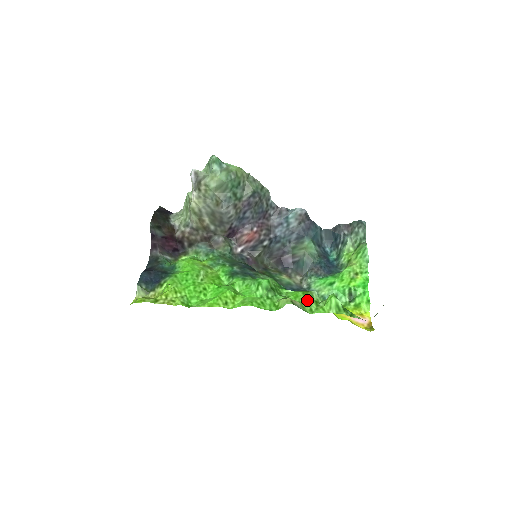
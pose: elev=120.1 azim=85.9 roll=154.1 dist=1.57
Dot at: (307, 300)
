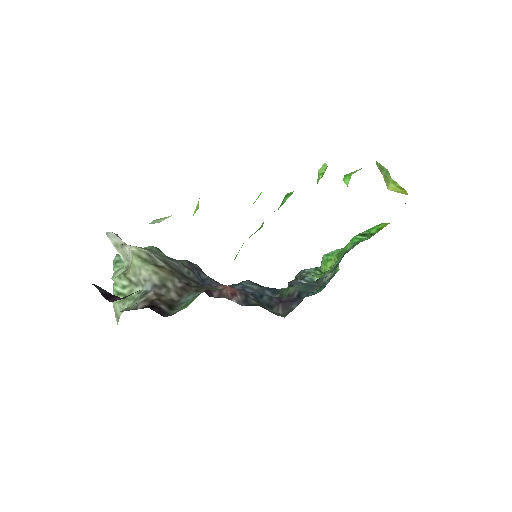
Dot at: occluded
